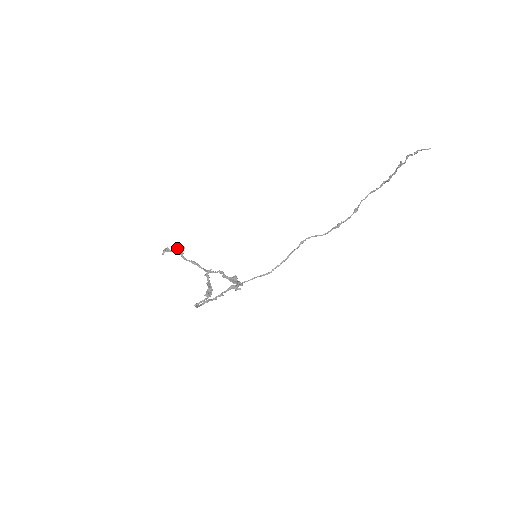
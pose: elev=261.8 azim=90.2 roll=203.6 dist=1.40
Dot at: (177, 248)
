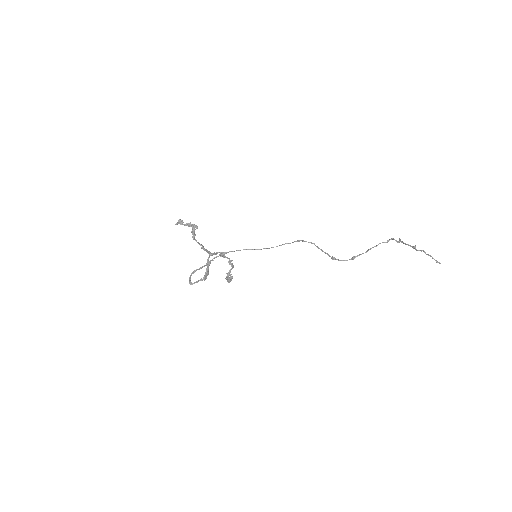
Dot at: (191, 225)
